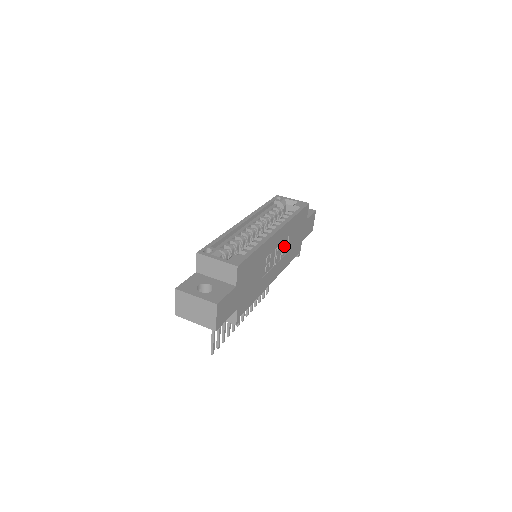
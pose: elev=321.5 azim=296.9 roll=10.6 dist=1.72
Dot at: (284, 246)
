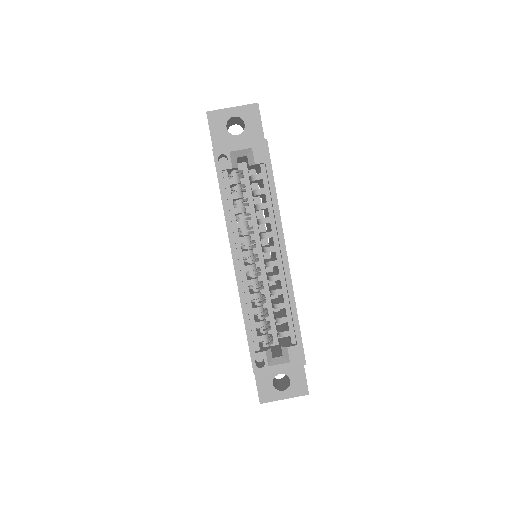
Dot at: occluded
